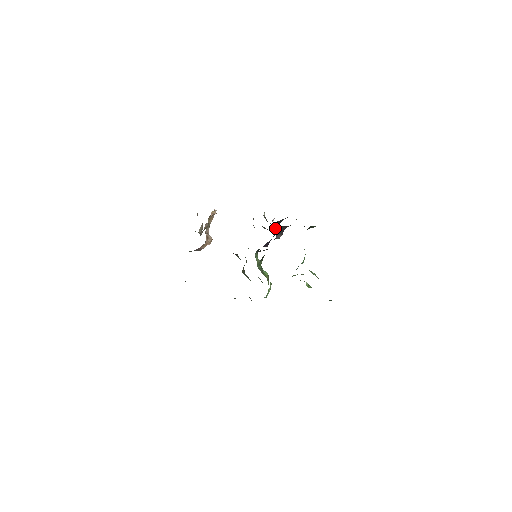
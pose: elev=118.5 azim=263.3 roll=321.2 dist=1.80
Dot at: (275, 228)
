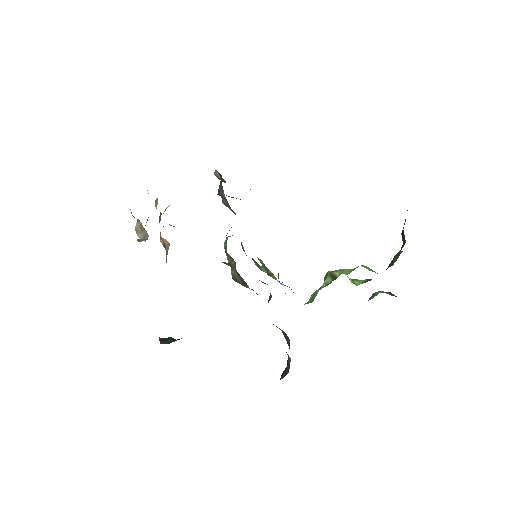
Dot at: occluded
